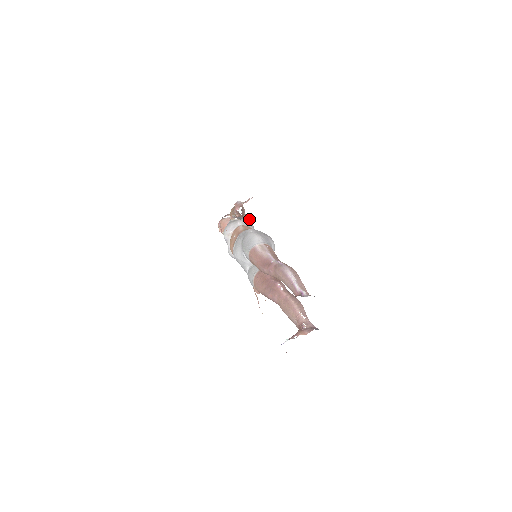
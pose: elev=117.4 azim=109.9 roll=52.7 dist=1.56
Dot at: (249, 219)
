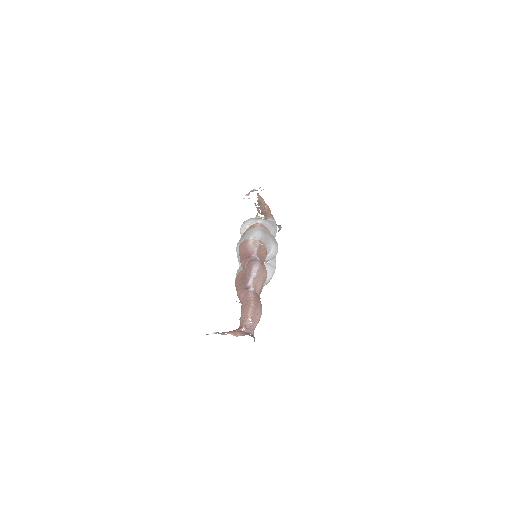
Dot at: (275, 223)
